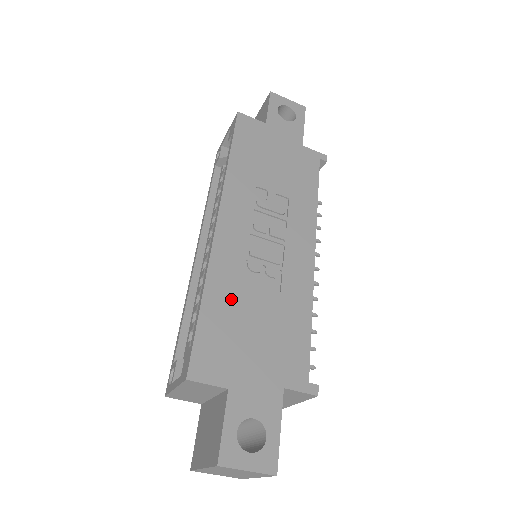
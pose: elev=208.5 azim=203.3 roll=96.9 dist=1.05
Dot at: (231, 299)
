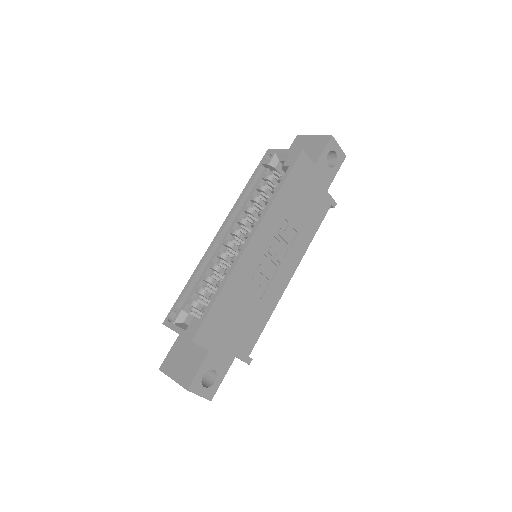
Dot at: (234, 297)
